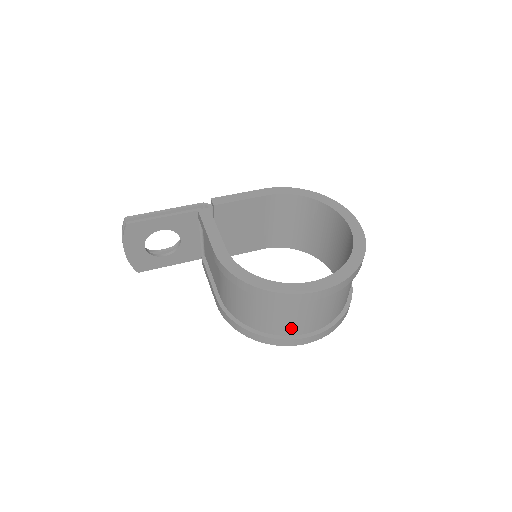
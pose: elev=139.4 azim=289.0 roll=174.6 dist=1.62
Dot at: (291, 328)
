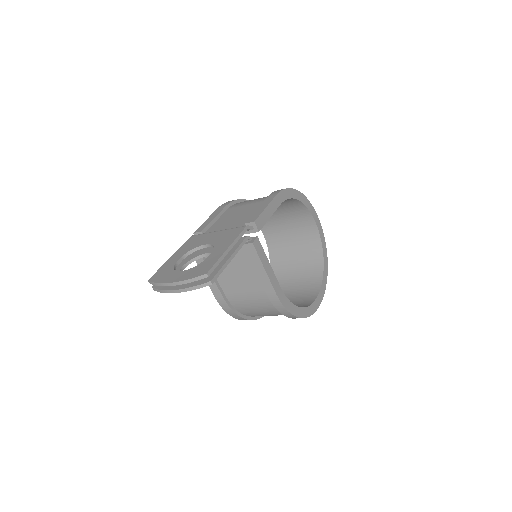
Dot at: occluded
